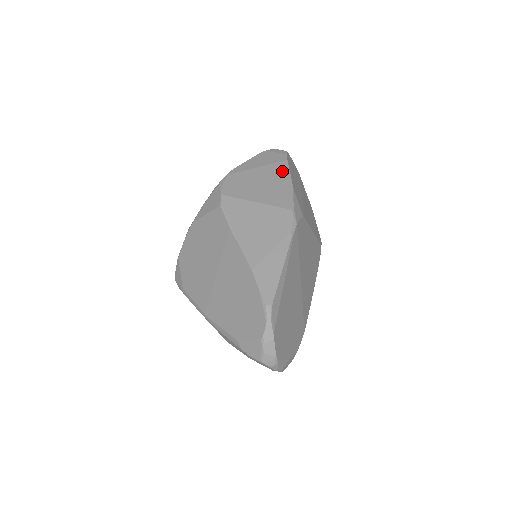
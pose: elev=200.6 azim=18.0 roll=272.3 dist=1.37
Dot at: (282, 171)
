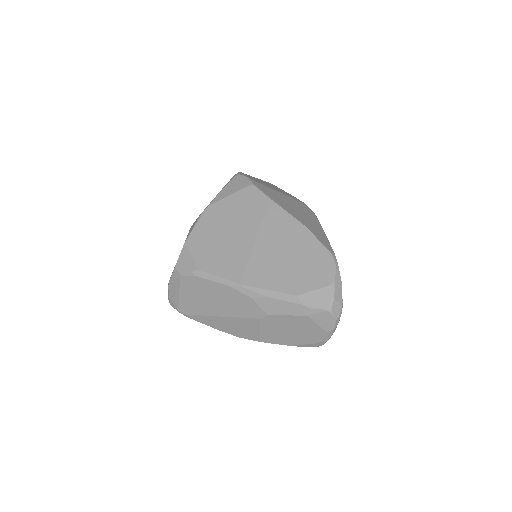
Dot at: (275, 186)
